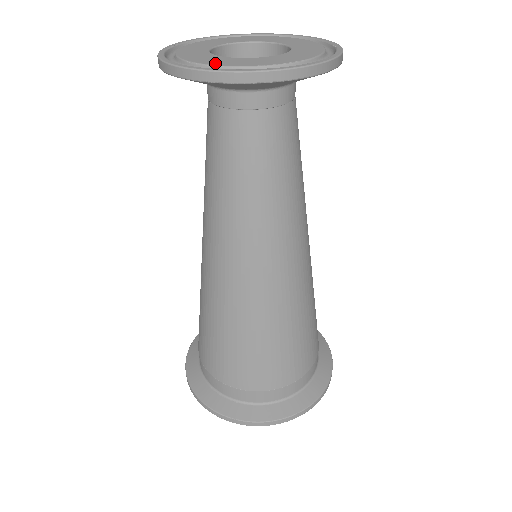
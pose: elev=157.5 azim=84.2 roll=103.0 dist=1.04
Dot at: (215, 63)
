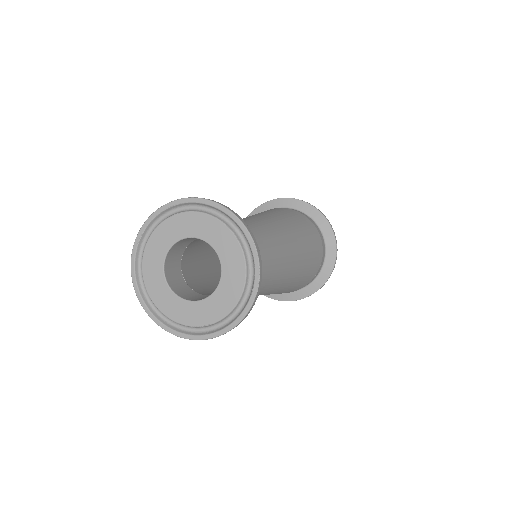
Dot at: (161, 306)
